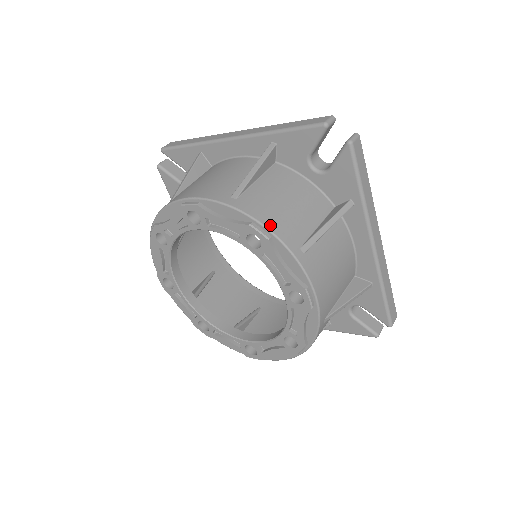
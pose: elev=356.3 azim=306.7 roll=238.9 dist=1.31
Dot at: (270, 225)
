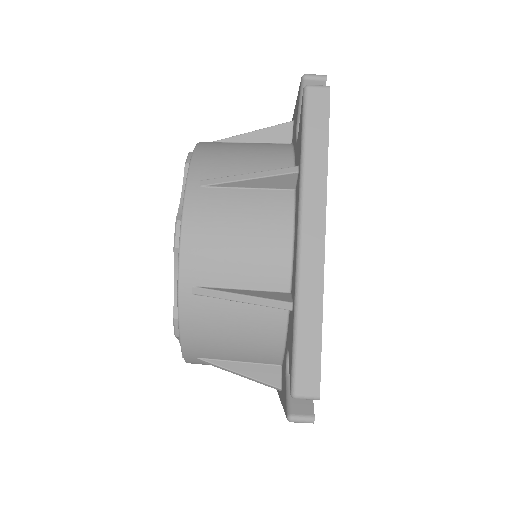
Dot at: (198, 154)
